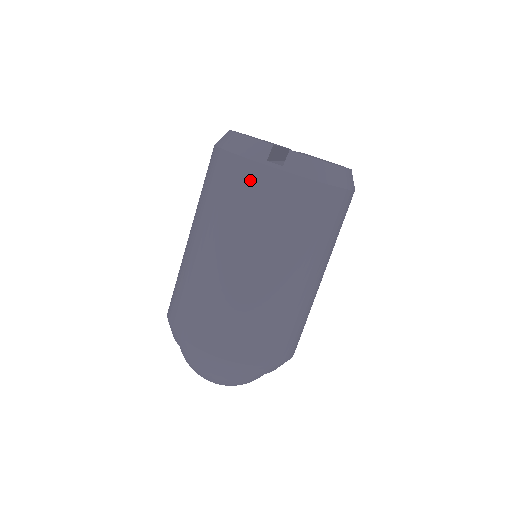
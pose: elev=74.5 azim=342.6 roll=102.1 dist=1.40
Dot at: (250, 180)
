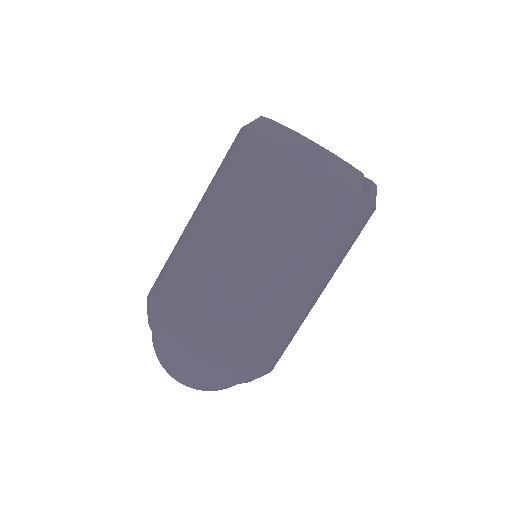
Dot at: (344, 210)
